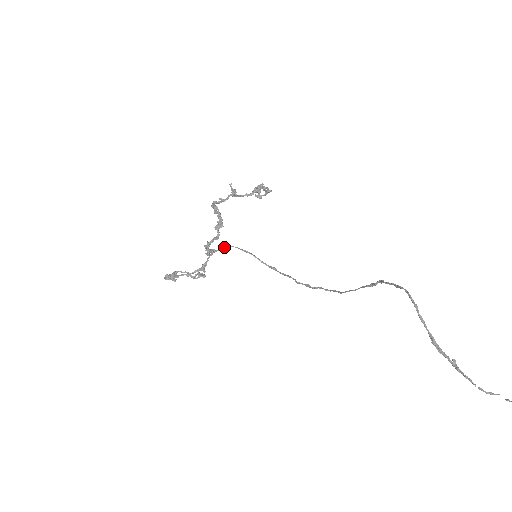
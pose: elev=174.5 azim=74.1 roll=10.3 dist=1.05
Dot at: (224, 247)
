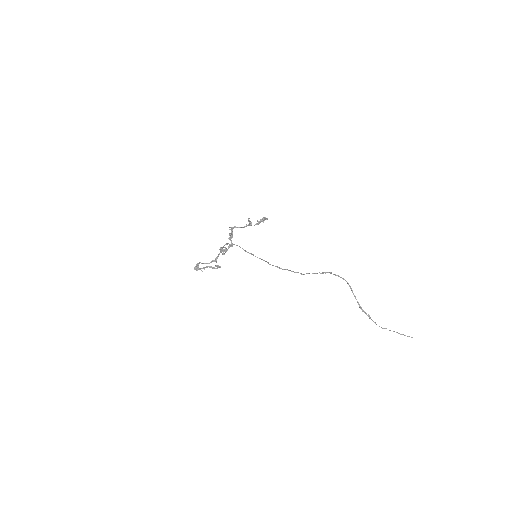
Dot at: occluded
